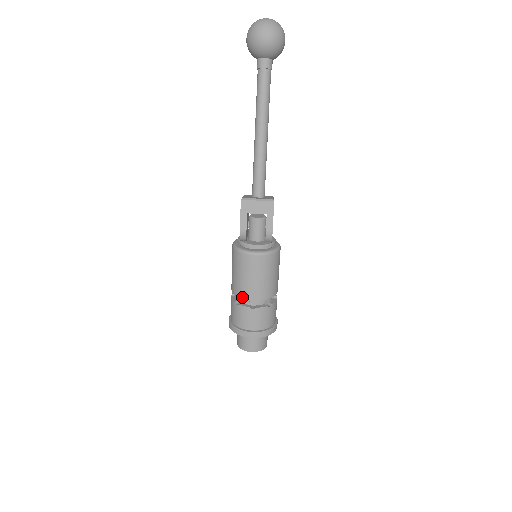
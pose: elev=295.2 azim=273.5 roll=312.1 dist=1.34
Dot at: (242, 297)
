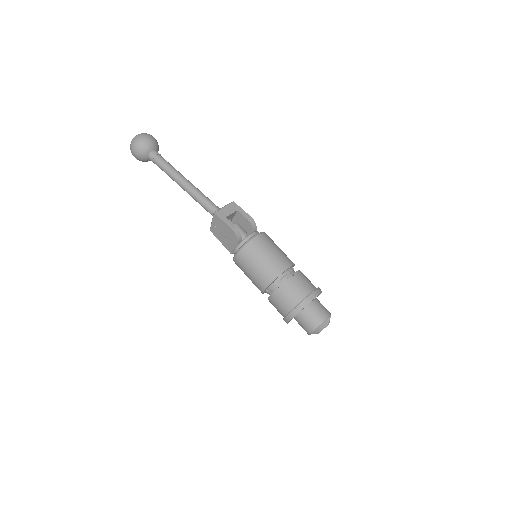
Dot at: (278, 275)
